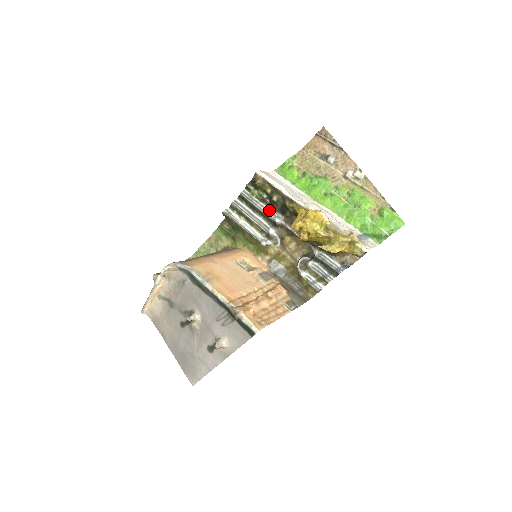
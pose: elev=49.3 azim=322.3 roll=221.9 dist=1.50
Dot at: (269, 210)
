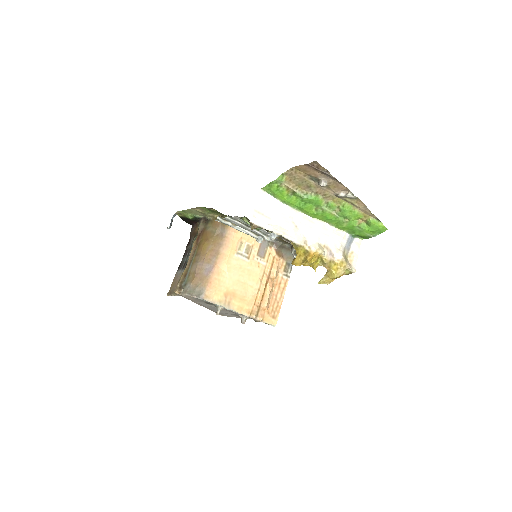
Dot at: (264, 231)
